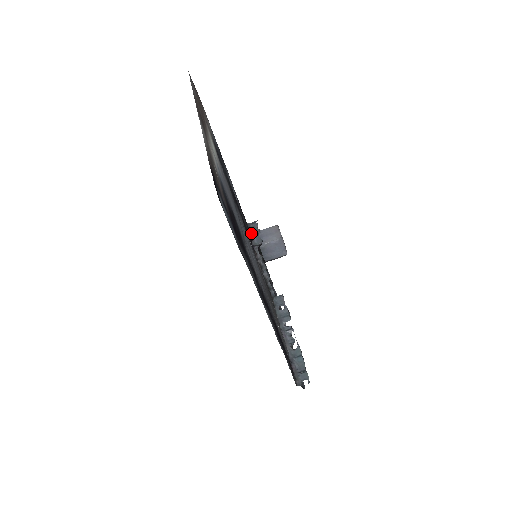
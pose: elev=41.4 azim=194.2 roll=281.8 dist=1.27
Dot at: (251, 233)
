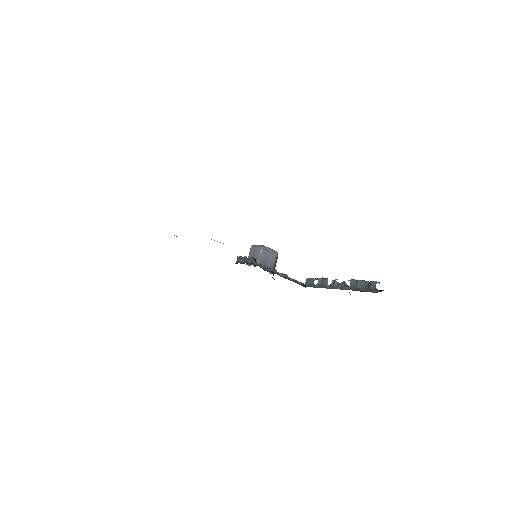
Dot at: (243, 263)
